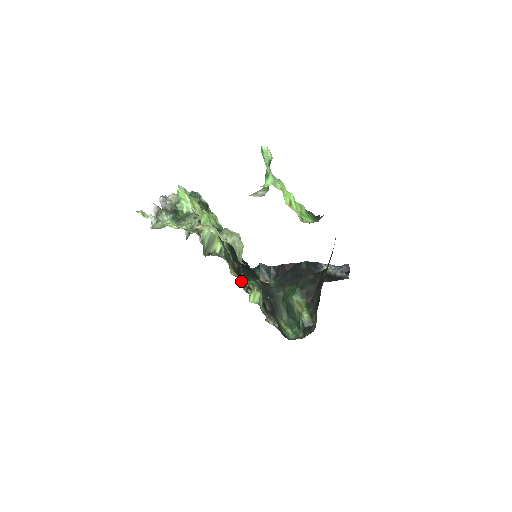
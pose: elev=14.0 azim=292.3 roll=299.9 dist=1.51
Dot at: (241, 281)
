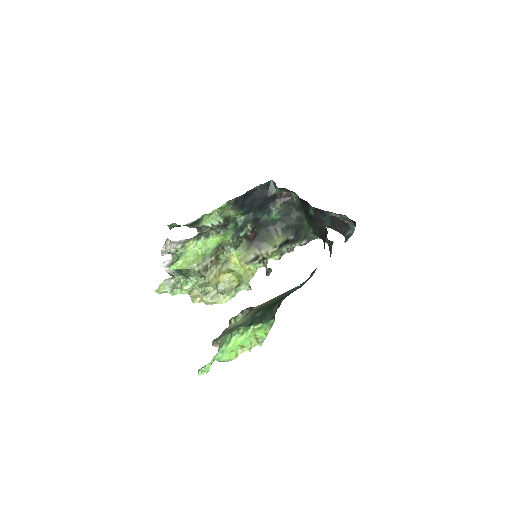
Dot at: (254, 264)
